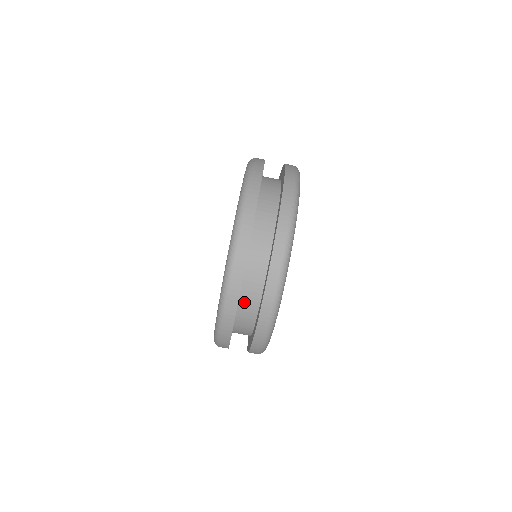
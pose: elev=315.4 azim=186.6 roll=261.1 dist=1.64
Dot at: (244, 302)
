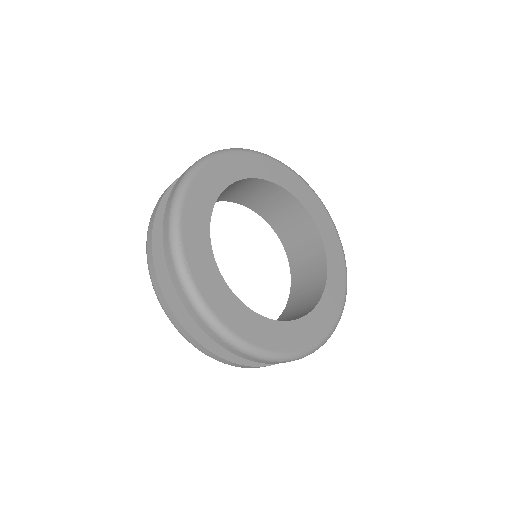
Dot at: occluded
